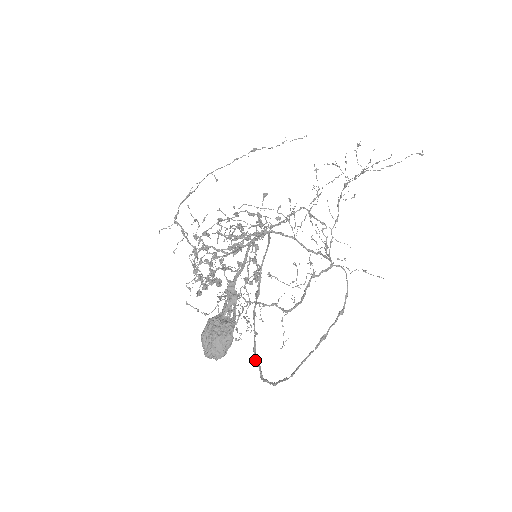
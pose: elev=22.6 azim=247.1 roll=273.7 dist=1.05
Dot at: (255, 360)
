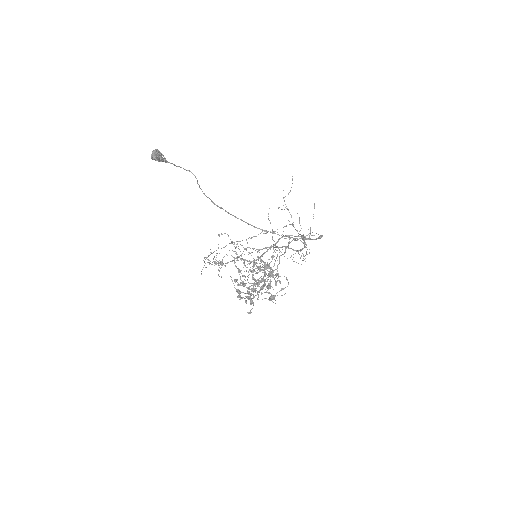
Dot at: occluded
